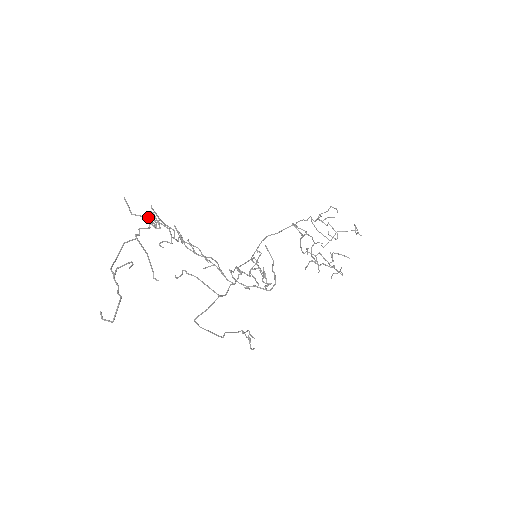
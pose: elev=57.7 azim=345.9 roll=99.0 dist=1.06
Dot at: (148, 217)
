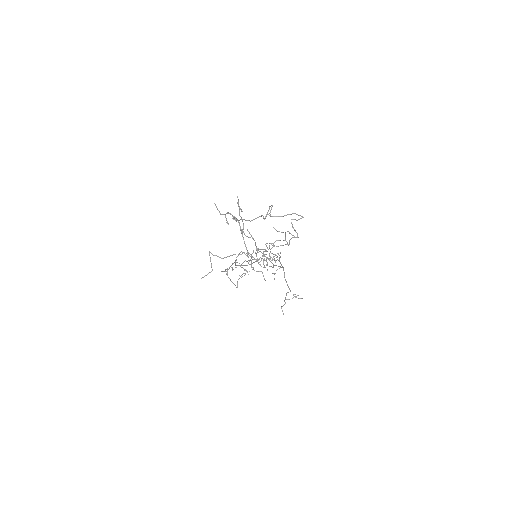
Dot at: (230, 213)
